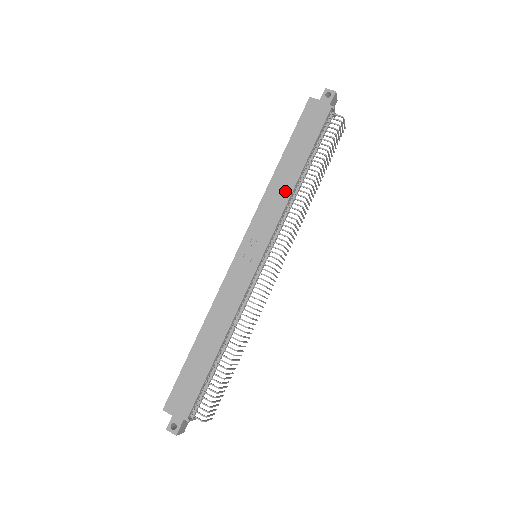
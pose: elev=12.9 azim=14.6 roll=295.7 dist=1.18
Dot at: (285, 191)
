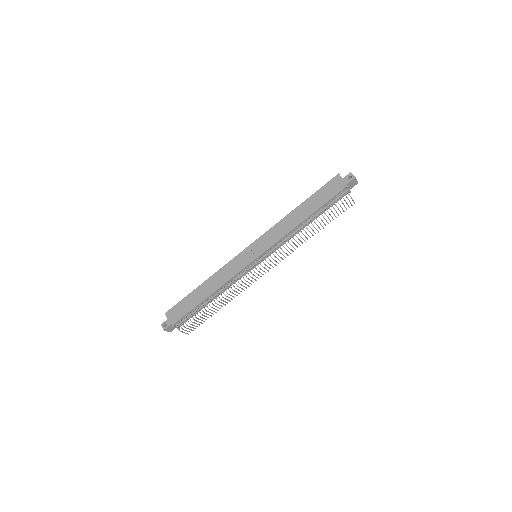
Dot at: (291, 226)
